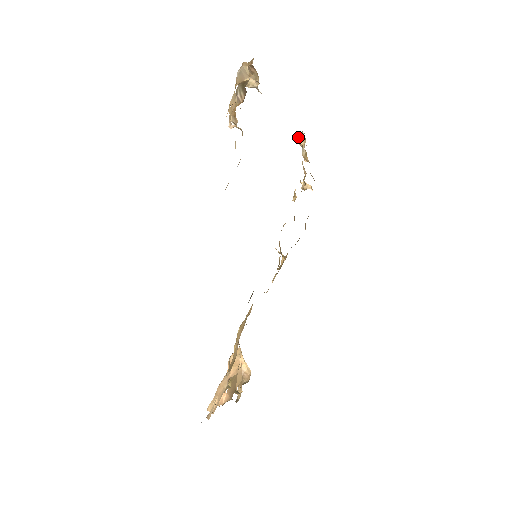
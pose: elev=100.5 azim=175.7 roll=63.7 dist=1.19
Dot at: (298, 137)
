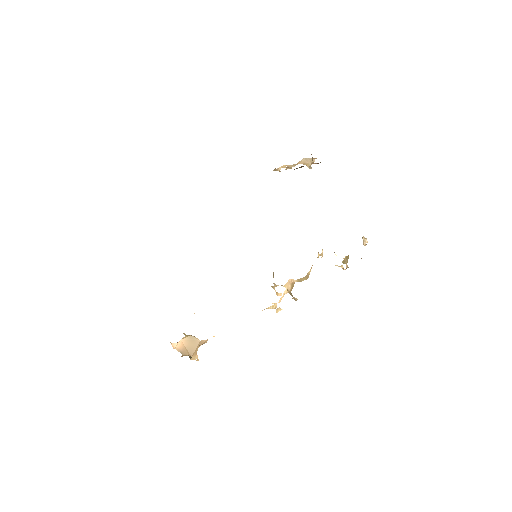
Dot at: (363, 240)
